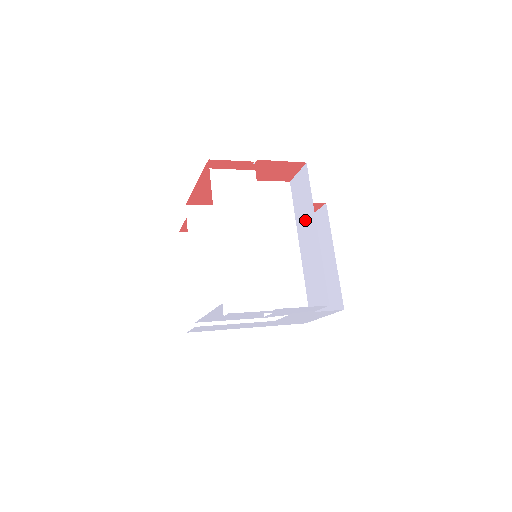
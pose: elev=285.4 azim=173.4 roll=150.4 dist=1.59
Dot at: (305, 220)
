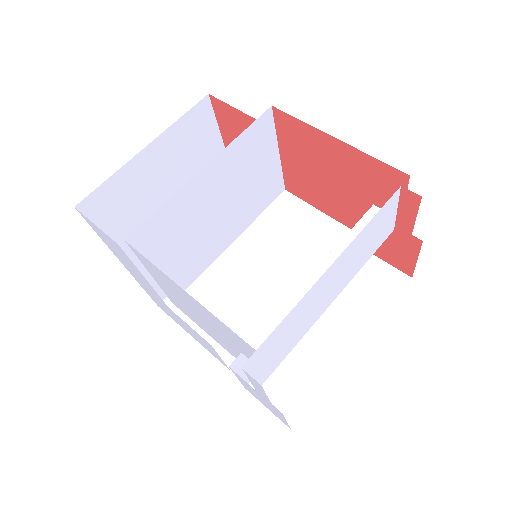
Dot at: (348, 312)
